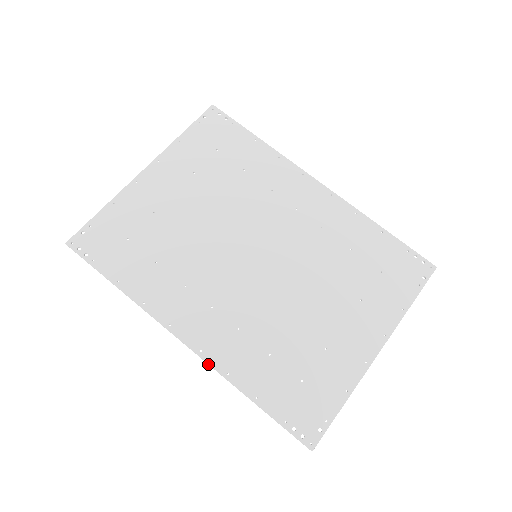
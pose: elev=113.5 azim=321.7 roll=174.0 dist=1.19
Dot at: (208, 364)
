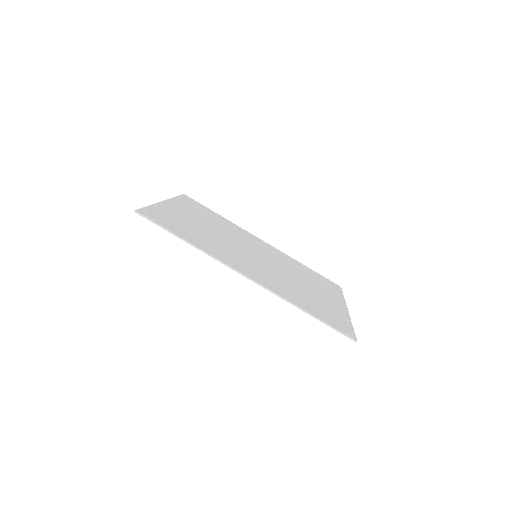
Dot at: (270, 291)
